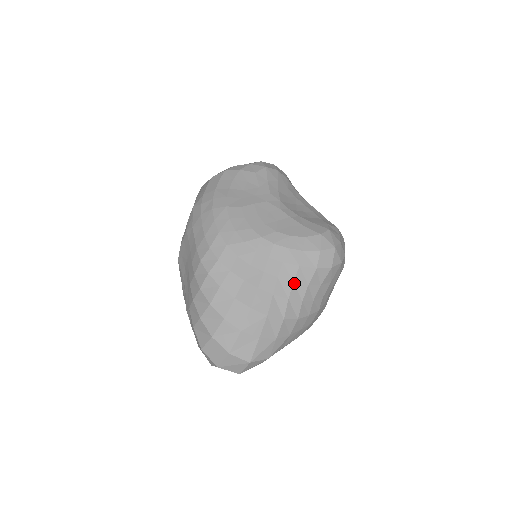
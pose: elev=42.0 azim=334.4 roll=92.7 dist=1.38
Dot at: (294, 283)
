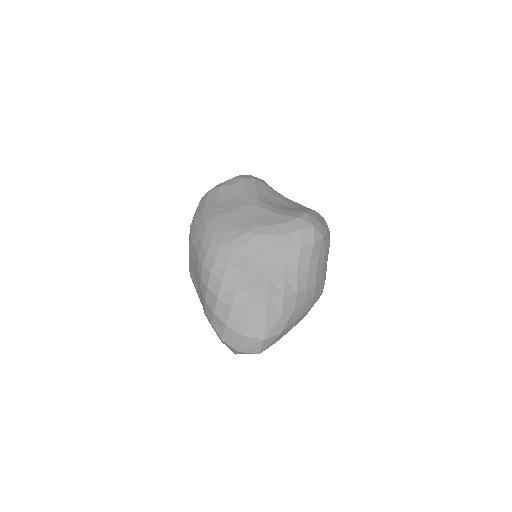
Dot at: (285, 263)
